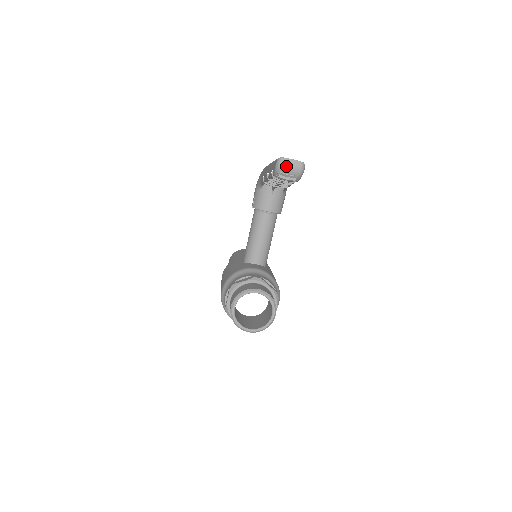
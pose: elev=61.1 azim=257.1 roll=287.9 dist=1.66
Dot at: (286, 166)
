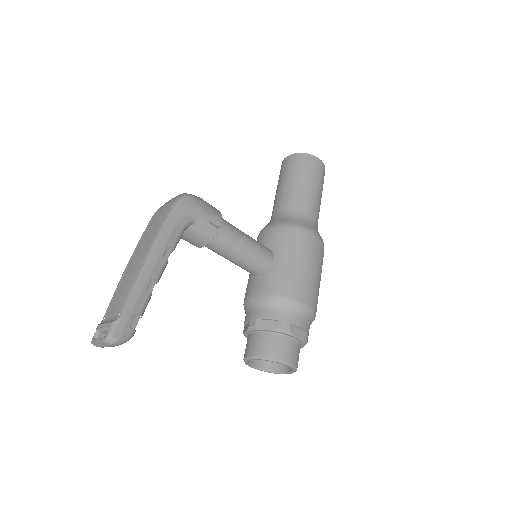
Dot at: (103, 347)
